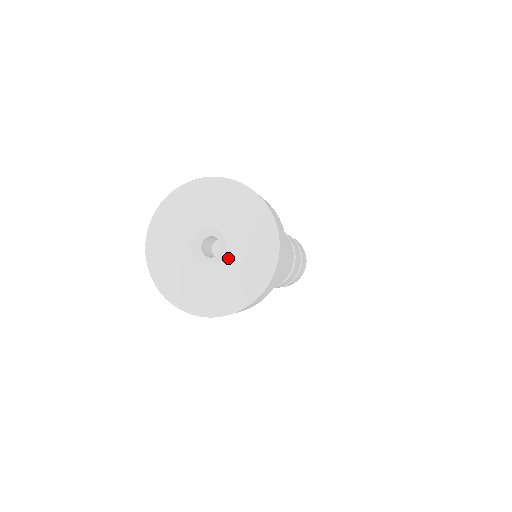
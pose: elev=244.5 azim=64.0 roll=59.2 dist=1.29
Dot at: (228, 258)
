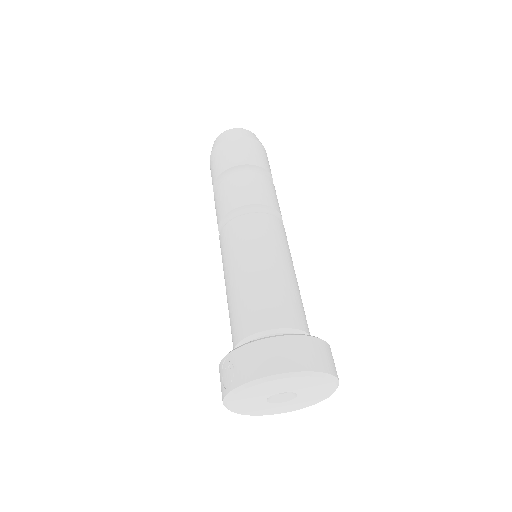
Dot at: (283, 403)
